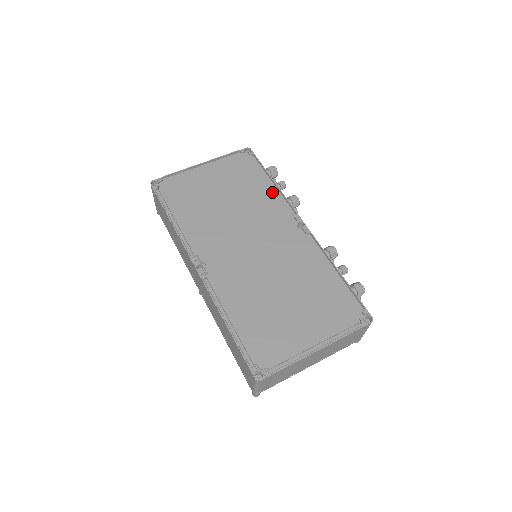
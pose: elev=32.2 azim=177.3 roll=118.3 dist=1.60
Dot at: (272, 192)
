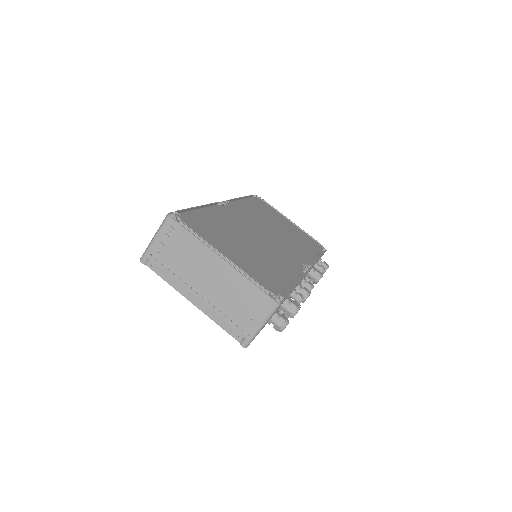
Dot at: (311, 255)
